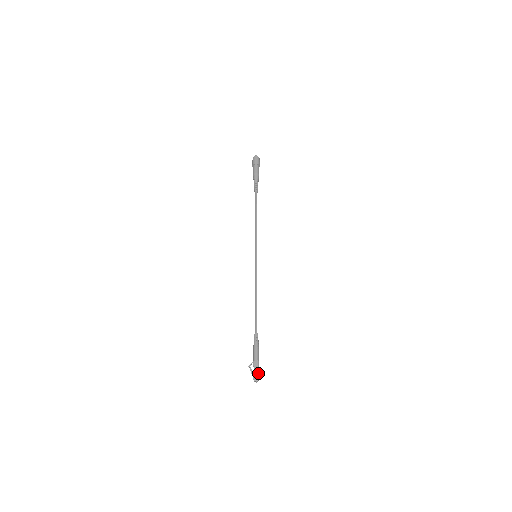
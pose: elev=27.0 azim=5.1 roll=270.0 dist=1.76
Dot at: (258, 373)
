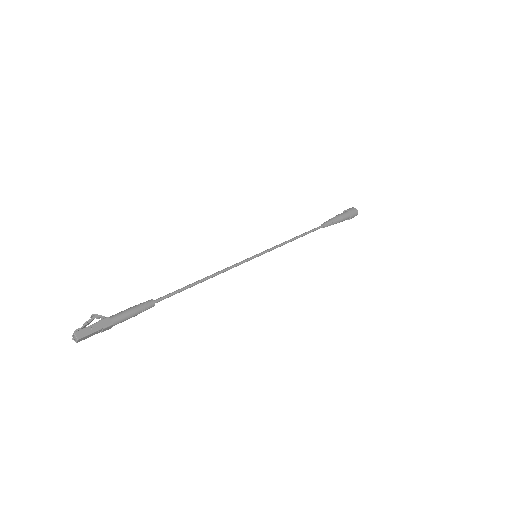
Dot at: (91, 335)
